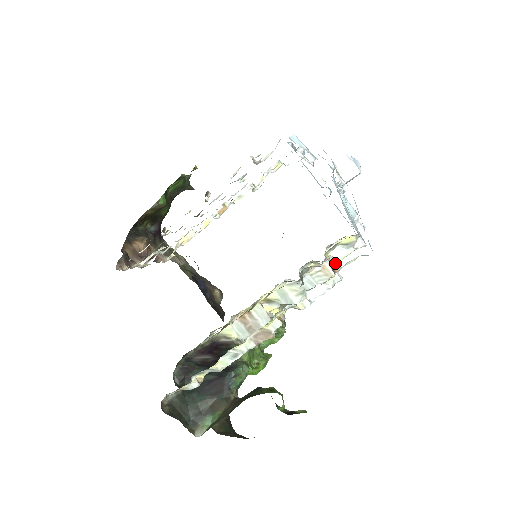
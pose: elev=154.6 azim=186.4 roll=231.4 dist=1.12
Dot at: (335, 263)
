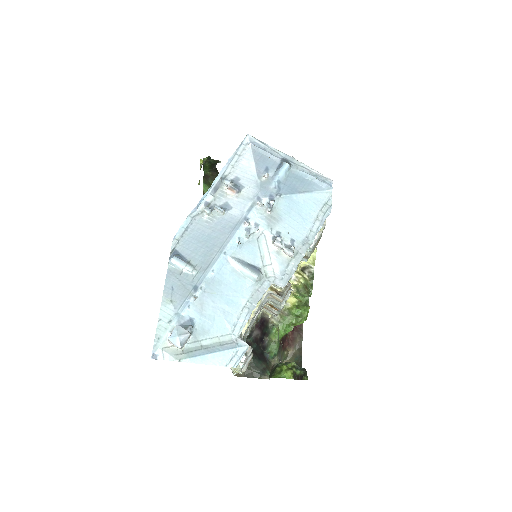
Dot at: (276, 295)
